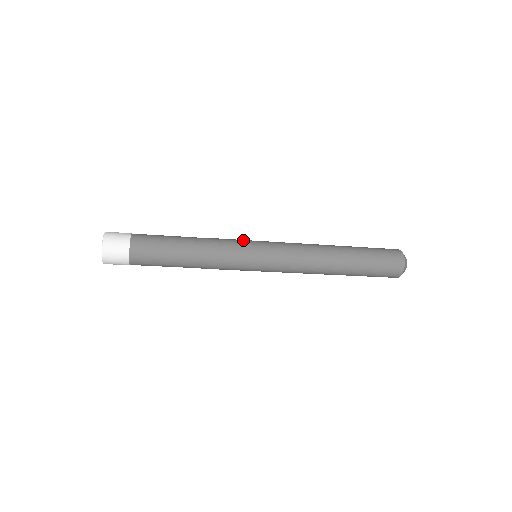
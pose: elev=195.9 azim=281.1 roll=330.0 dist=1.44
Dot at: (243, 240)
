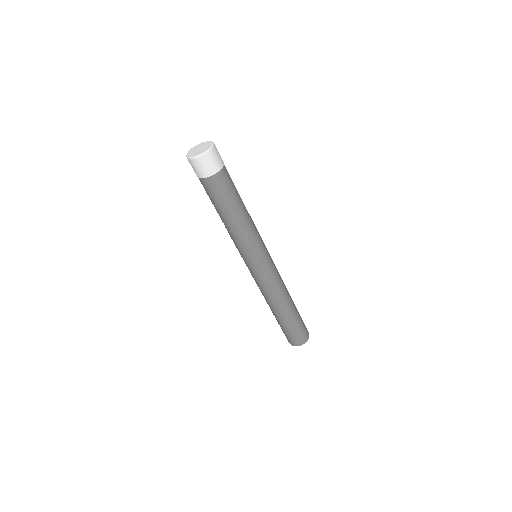
Dot at: occluded
